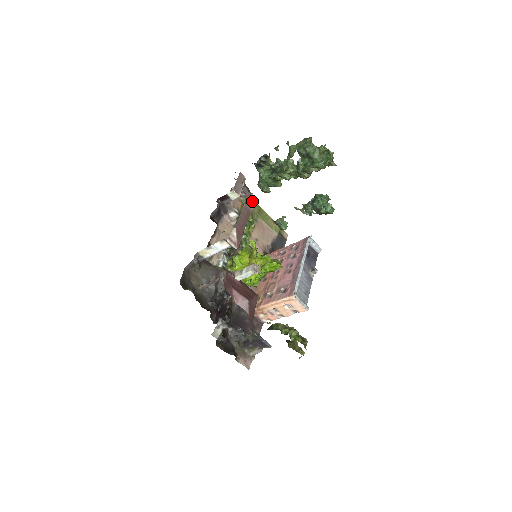
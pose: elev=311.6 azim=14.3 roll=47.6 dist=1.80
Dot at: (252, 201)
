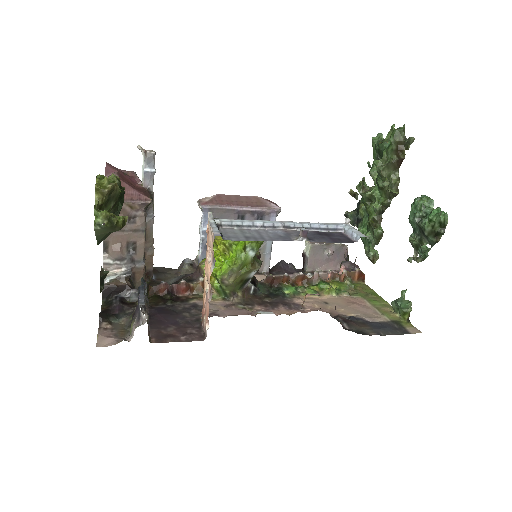
Dot at: (366, 287)
